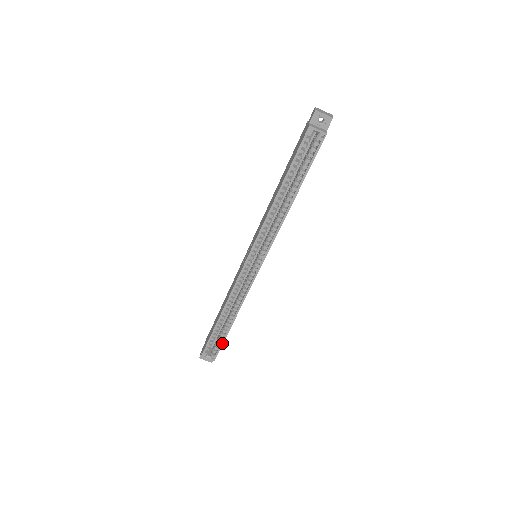
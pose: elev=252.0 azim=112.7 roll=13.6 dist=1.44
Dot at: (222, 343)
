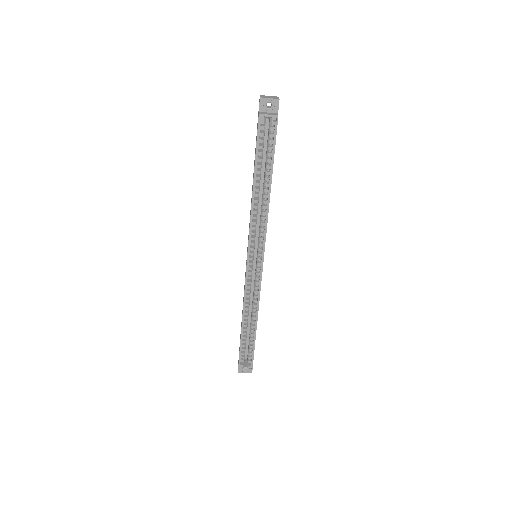
Dot at: (253, 351)
